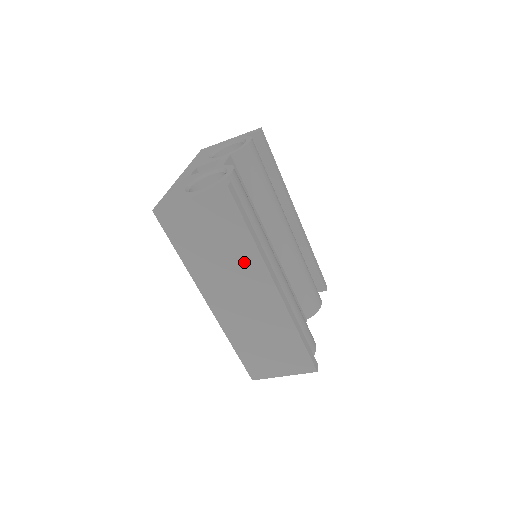
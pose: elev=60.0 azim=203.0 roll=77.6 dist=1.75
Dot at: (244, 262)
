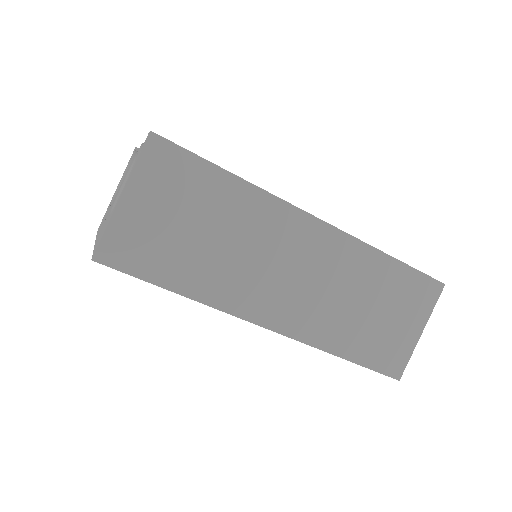
Dot at: (253, 219)
